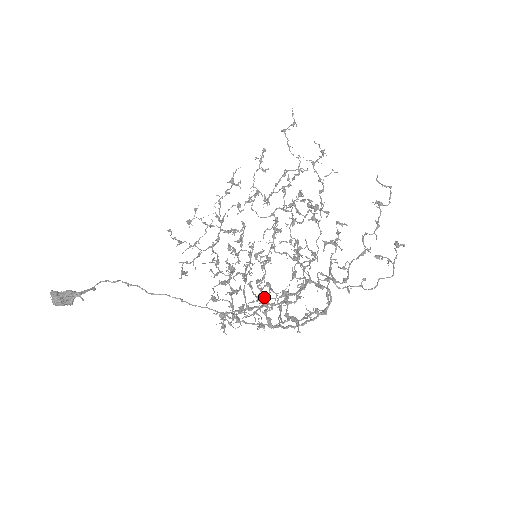
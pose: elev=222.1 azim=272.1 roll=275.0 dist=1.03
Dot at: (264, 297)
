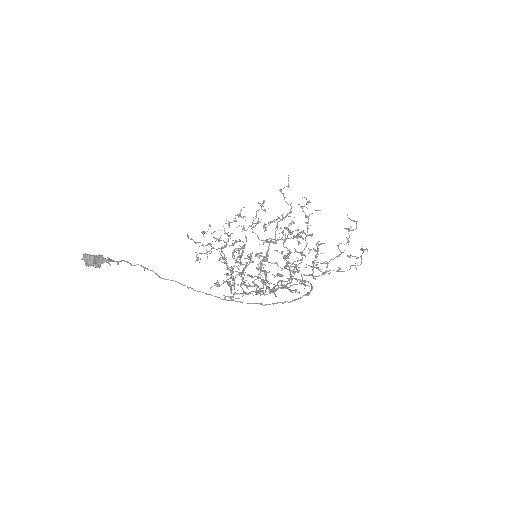
Dot at: occluded
